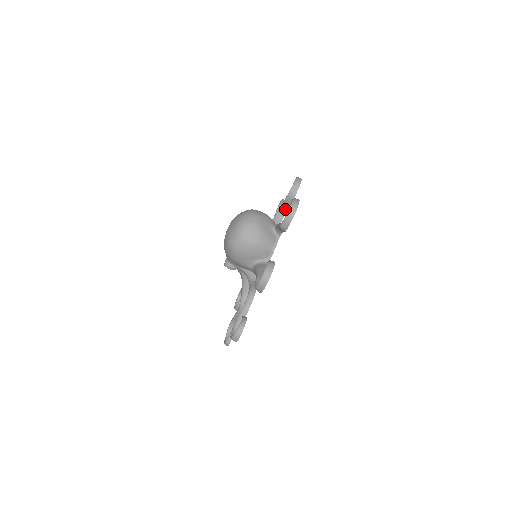
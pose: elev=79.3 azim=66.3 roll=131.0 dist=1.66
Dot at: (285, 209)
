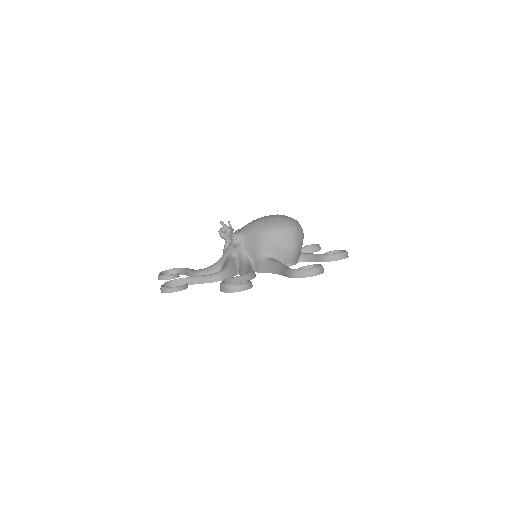
Dot at: occluded
